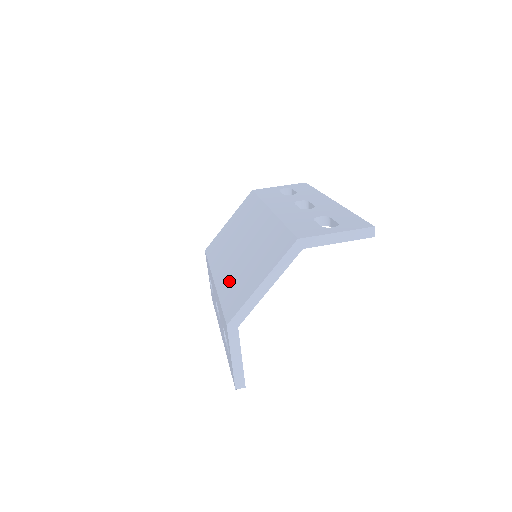
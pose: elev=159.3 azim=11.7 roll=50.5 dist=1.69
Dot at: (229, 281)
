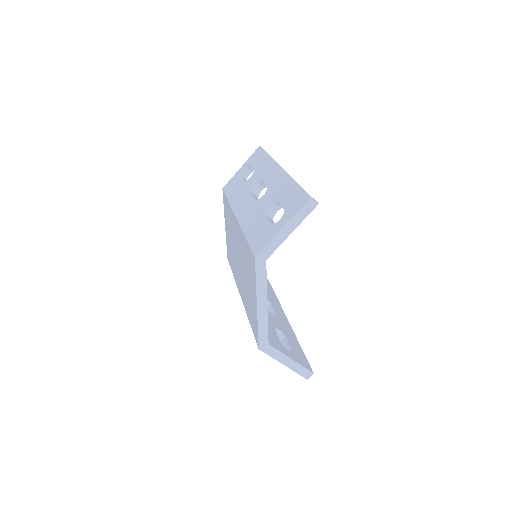
Dot at: (245, 299)
